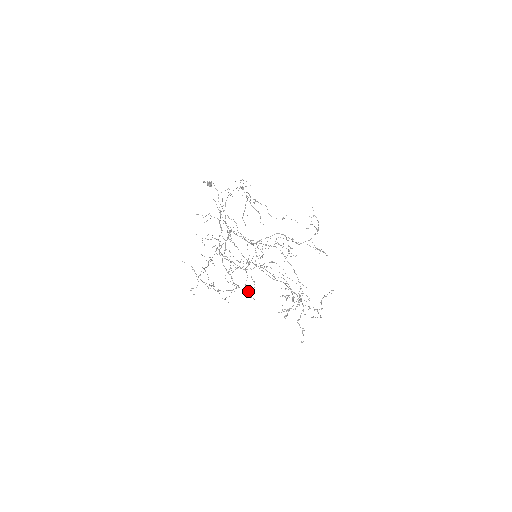
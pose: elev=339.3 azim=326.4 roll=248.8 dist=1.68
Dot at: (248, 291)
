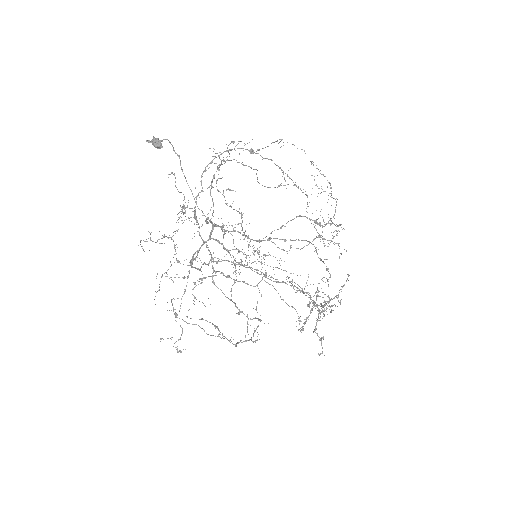
Dot at: occluded
